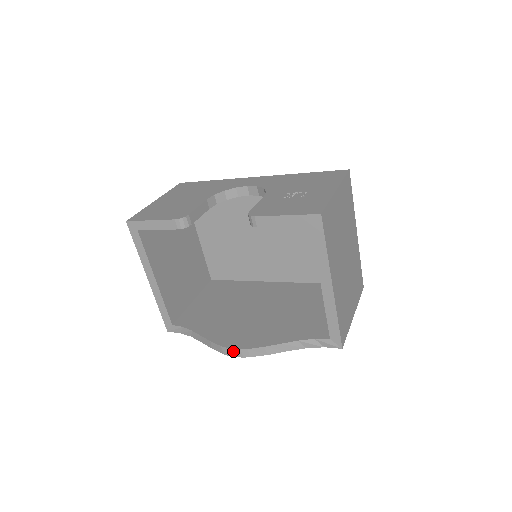
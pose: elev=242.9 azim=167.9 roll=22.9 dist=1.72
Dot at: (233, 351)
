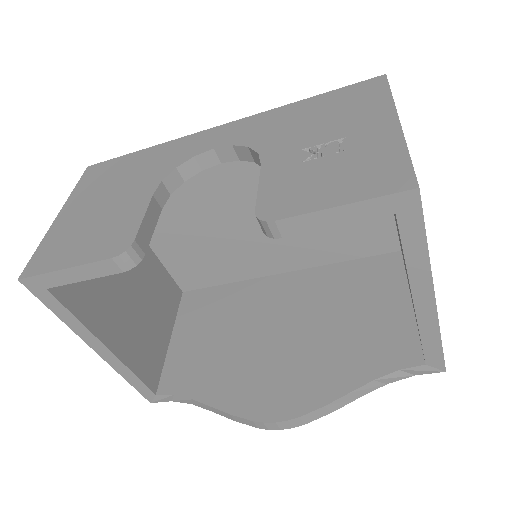
Dot at: (275, 425)
